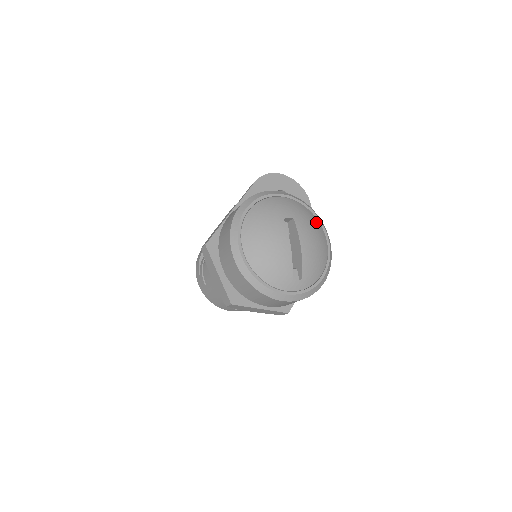
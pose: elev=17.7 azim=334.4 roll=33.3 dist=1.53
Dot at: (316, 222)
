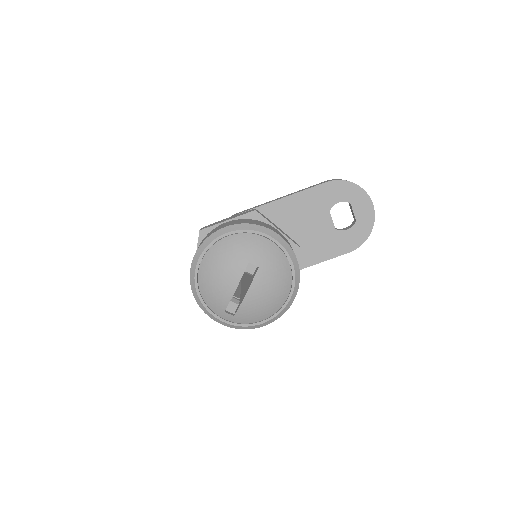
Dot at: (287, 279)
